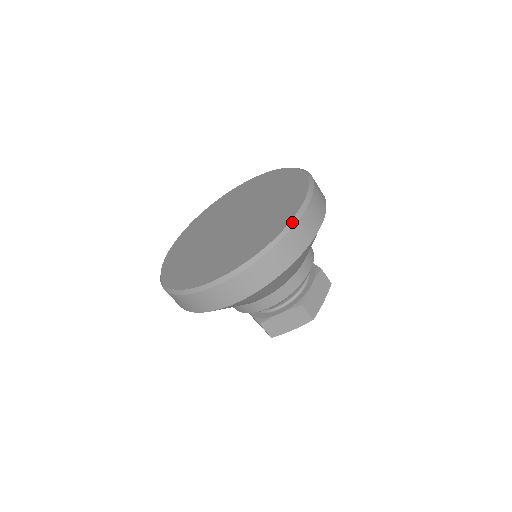
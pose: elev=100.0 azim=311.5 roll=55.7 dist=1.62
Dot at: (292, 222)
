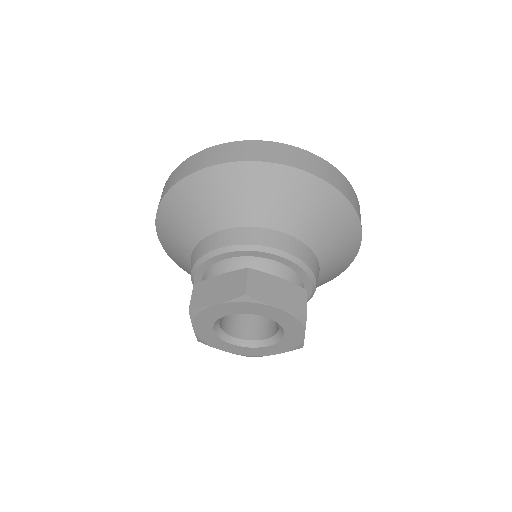
Dot at: (296, 147)
